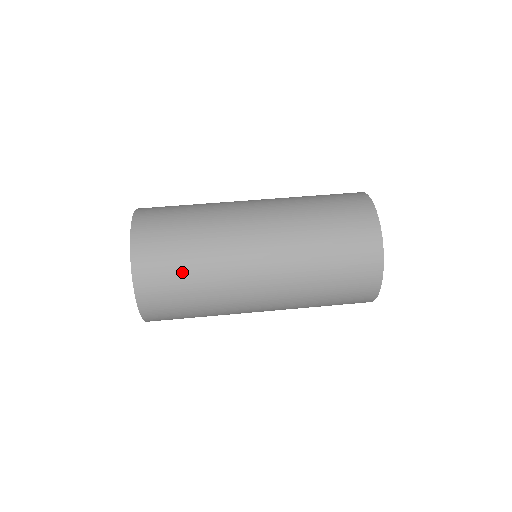
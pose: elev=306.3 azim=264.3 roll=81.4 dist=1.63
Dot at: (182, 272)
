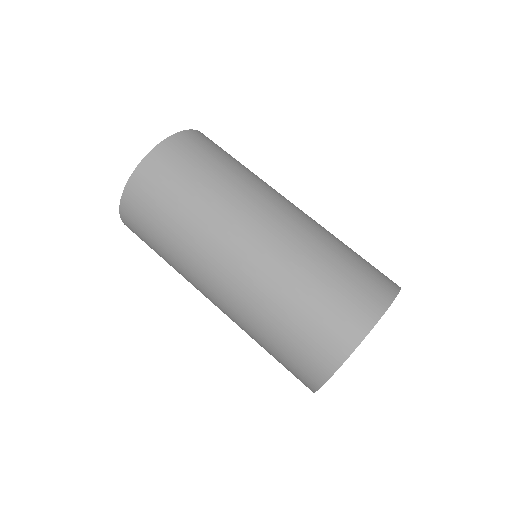
Dot at: (157, 230)
